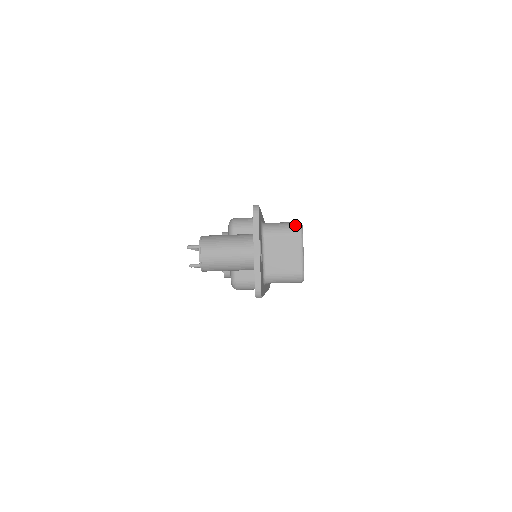
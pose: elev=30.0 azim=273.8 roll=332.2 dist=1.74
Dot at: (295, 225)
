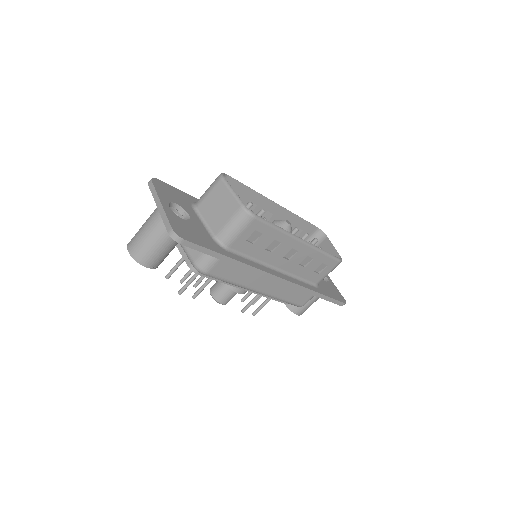
Dot at: (216, 178)
